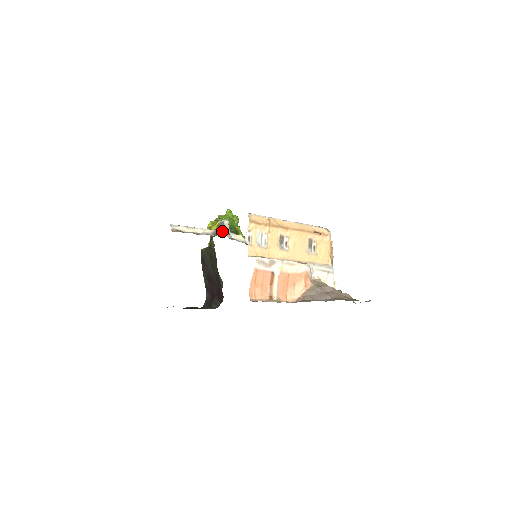
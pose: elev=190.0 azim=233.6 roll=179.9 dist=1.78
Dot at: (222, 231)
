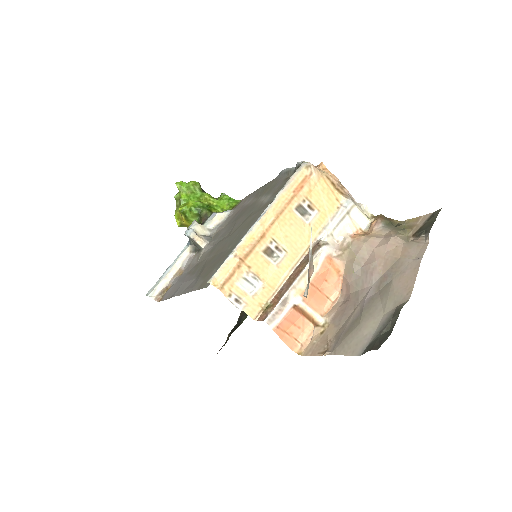
Dot at: (197, 246)
